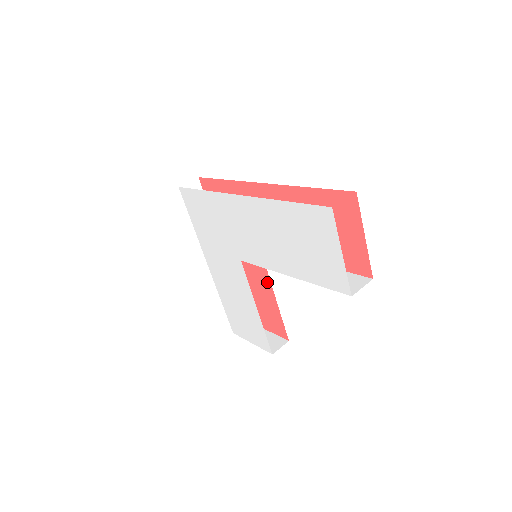
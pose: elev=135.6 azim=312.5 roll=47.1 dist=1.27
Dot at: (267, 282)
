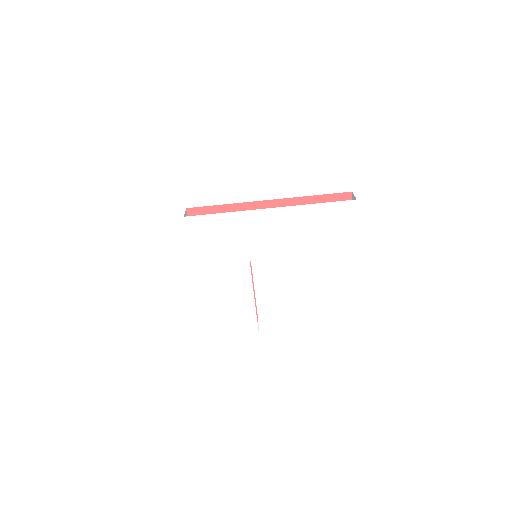
Dot at: occluded
